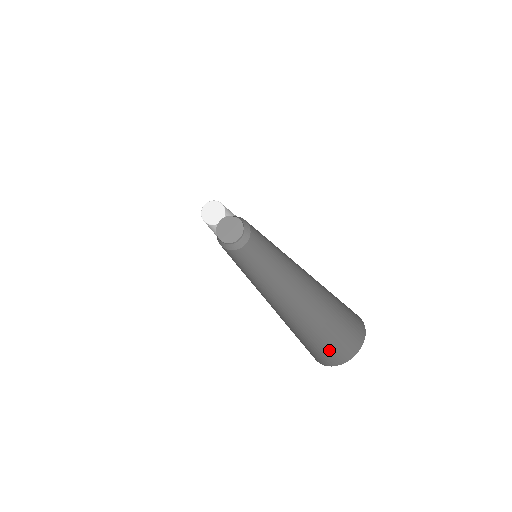
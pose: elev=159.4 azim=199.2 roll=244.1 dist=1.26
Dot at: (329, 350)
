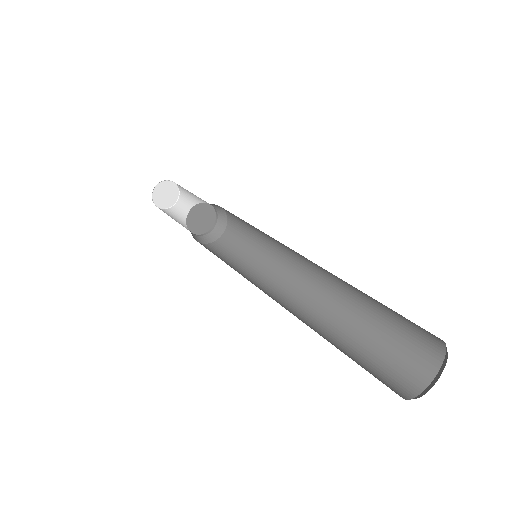
Dot at: (395, 376)
